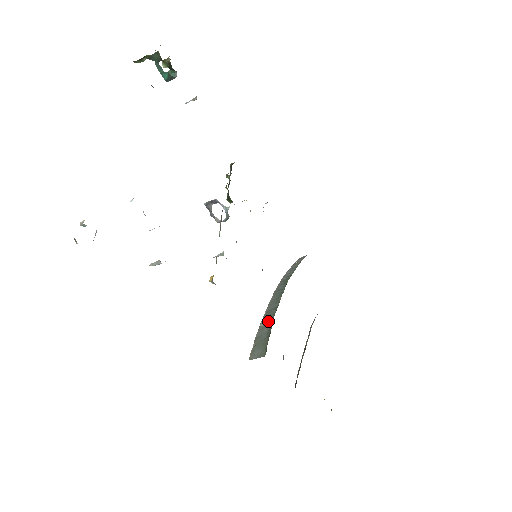
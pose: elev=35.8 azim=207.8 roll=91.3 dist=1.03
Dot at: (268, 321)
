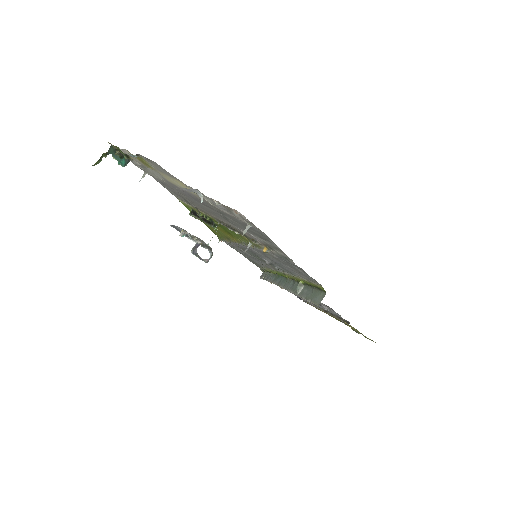
Dot at: (301, 286)
